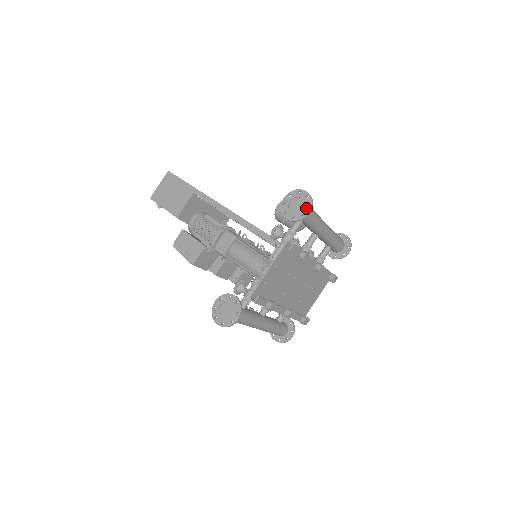
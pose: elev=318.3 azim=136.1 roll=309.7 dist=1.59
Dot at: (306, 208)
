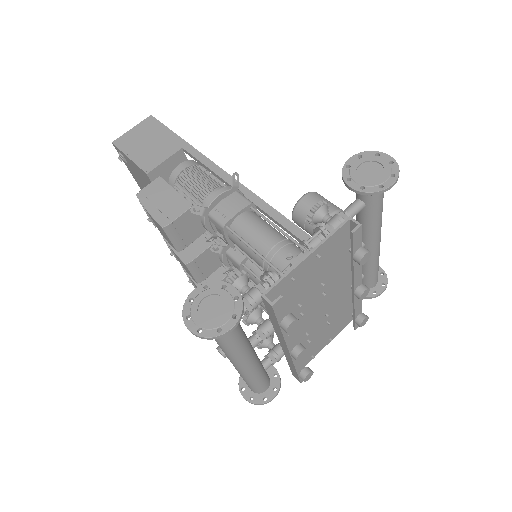
Dot at: (388, 178)
